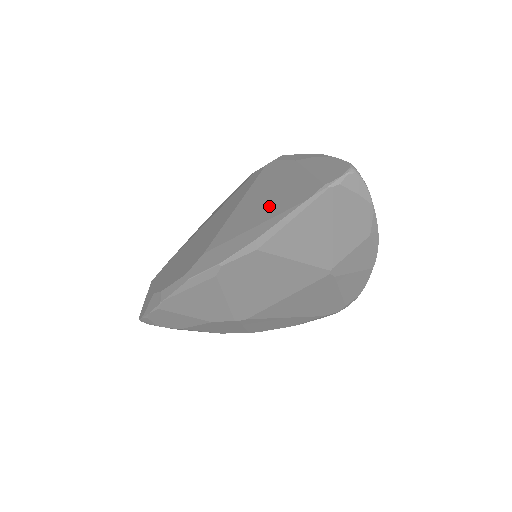
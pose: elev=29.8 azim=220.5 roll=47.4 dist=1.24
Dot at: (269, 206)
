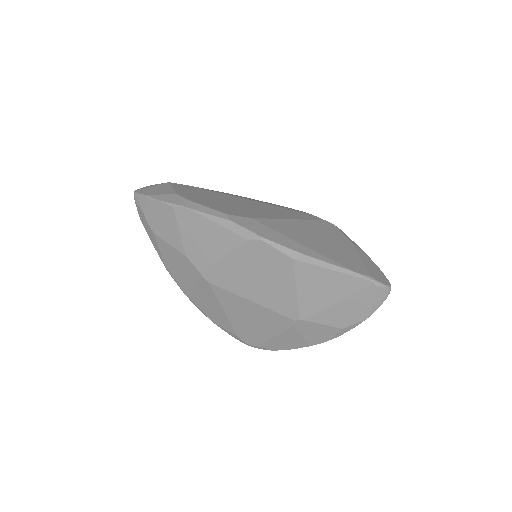
Dot at: (322, 246)
